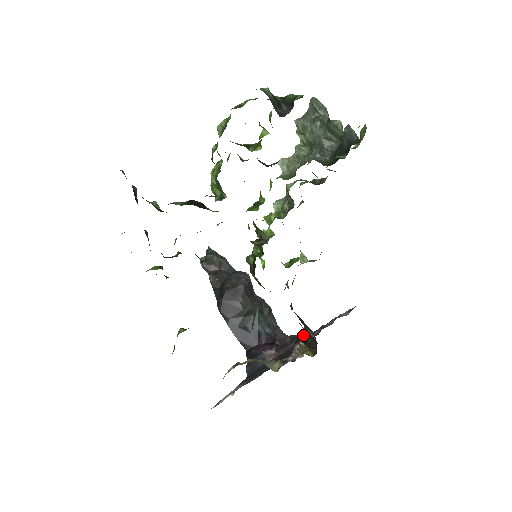
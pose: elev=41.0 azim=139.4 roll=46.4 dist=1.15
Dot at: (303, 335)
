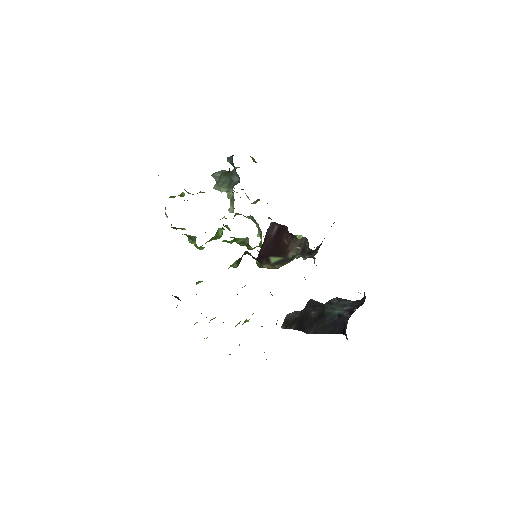
Dot at: occluded
